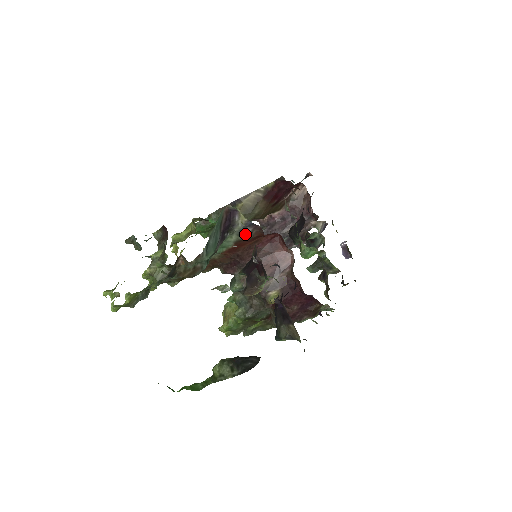
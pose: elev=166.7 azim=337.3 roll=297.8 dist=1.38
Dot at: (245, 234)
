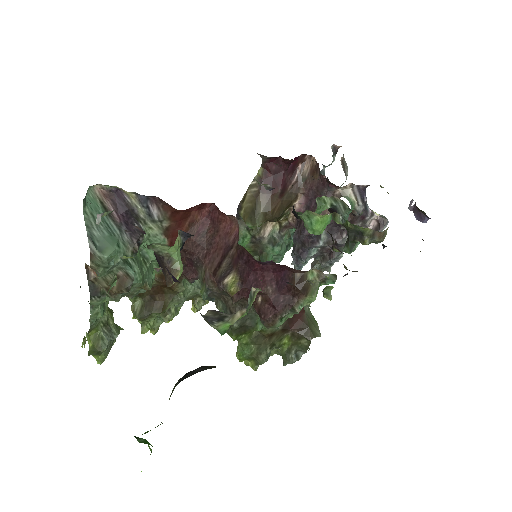
Dot at: (157, 216)
